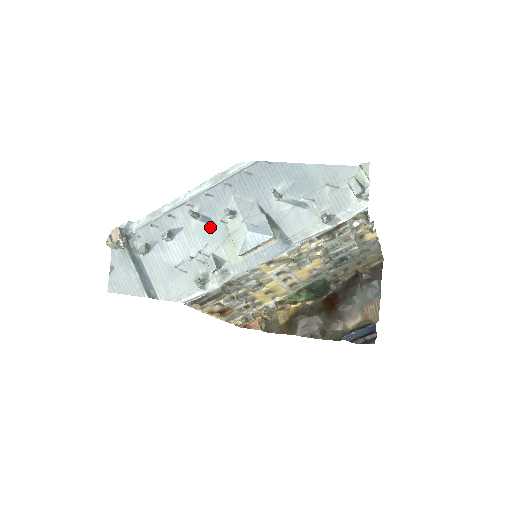
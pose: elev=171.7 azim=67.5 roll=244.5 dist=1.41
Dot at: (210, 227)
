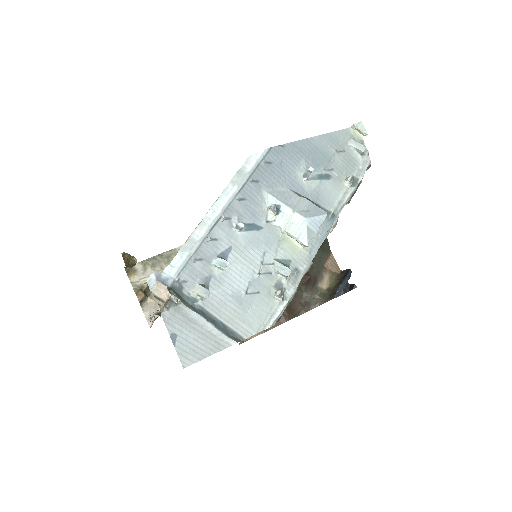
Dot at: (259, 233)
